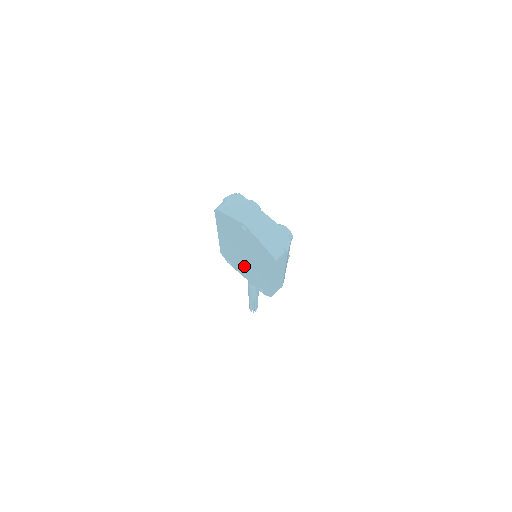
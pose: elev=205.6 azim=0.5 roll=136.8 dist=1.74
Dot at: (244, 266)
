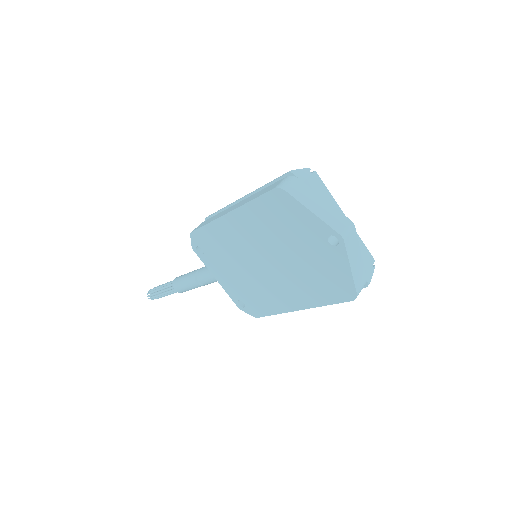
Dot at: (239, 269)
